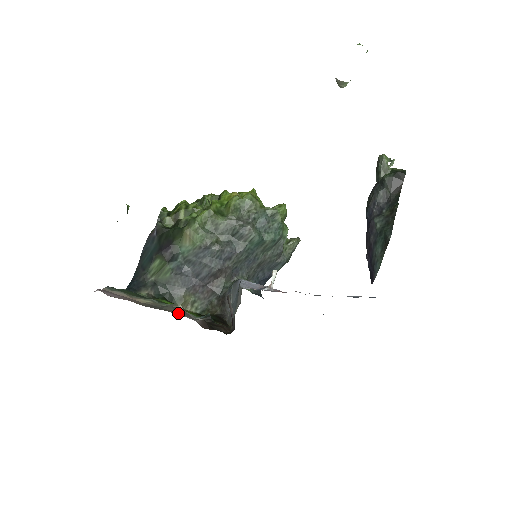
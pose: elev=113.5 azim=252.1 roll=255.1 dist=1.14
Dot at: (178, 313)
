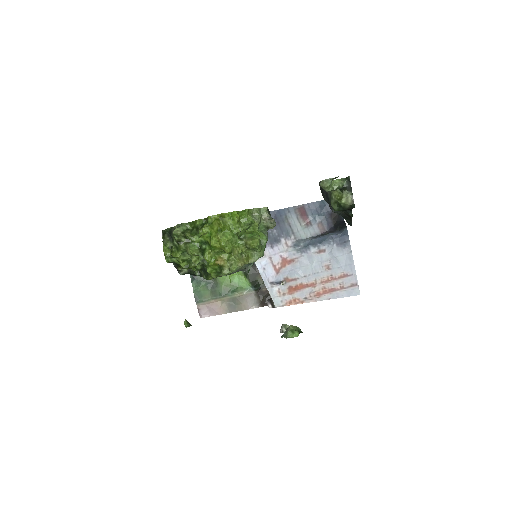
Dot at: (247, 307)
